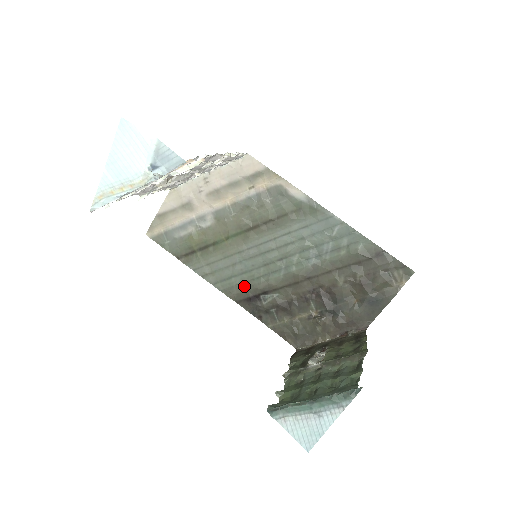
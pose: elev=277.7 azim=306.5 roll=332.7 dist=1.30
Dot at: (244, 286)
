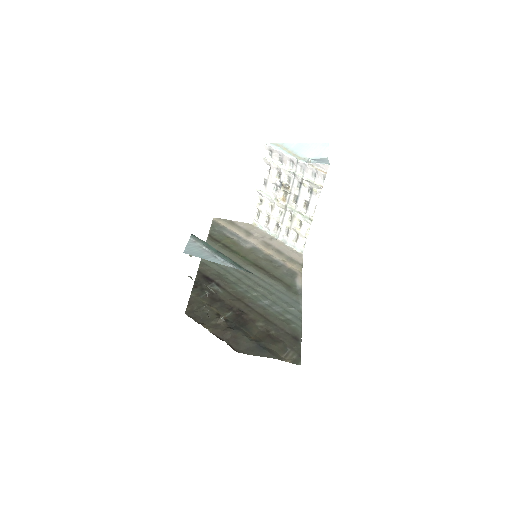
Dot at: (215, 272)
